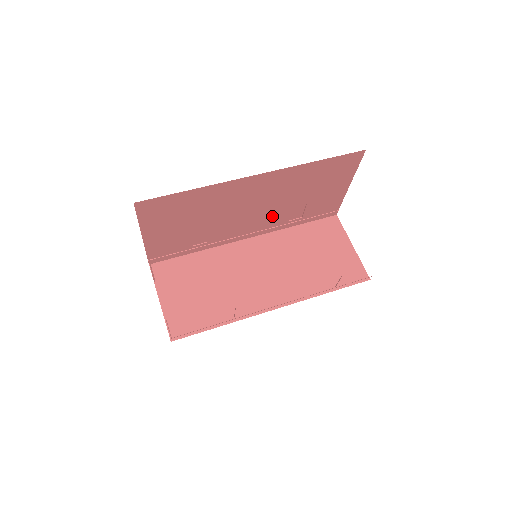
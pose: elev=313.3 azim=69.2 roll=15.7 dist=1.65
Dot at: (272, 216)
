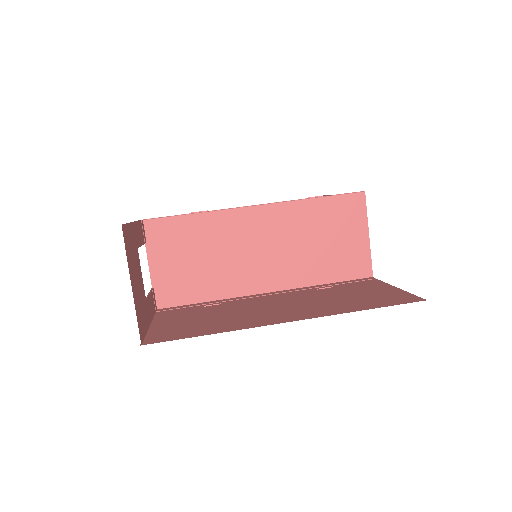
Dot at: occluded
